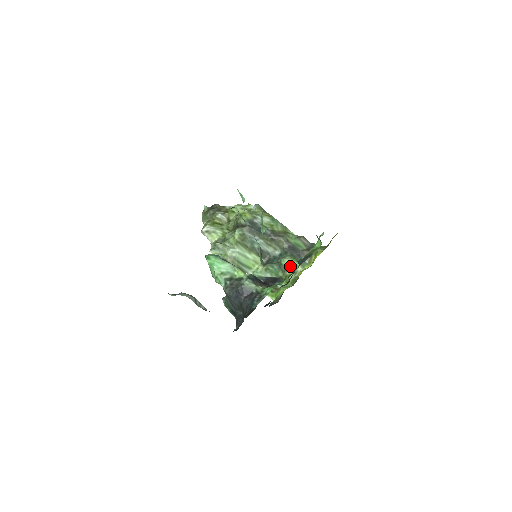
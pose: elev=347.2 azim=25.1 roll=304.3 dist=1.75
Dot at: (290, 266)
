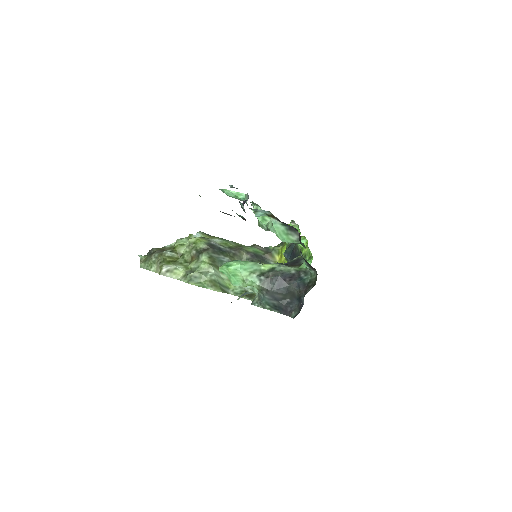
Dot at: occluded
